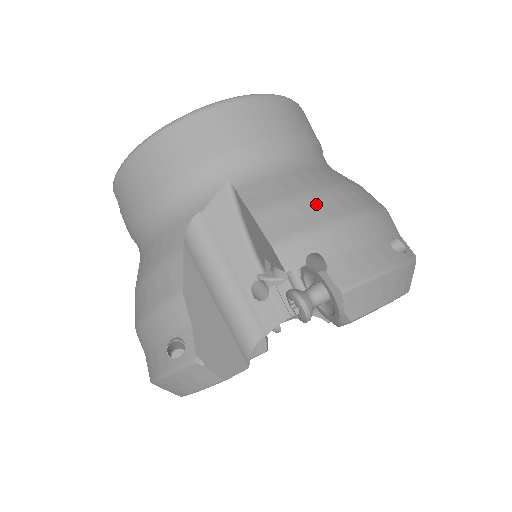
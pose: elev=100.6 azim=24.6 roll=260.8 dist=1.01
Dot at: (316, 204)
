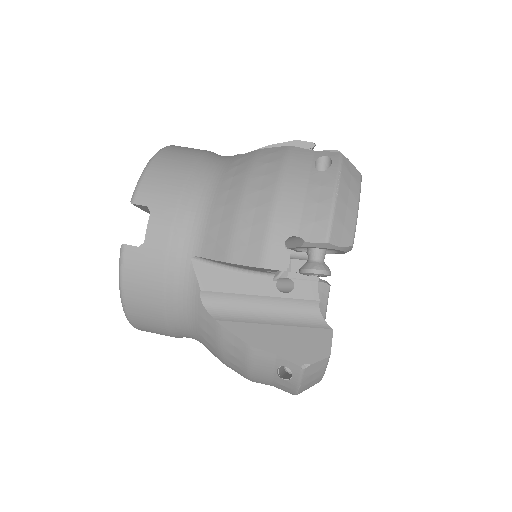
Dot at: occluded
